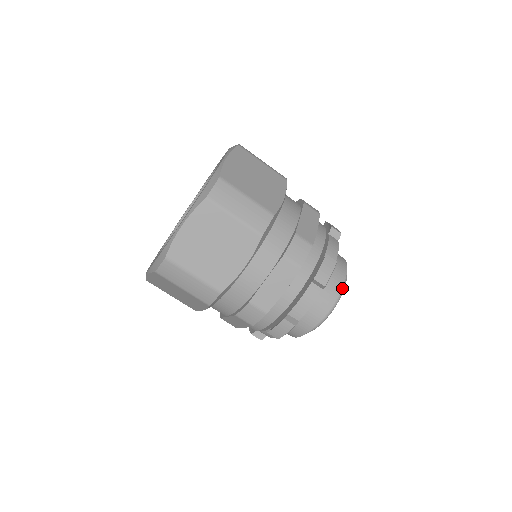
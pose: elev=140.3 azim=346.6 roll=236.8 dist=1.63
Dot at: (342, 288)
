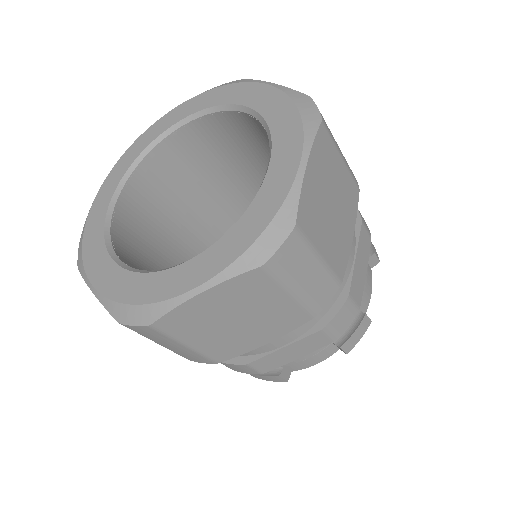
Dot at: occluded
